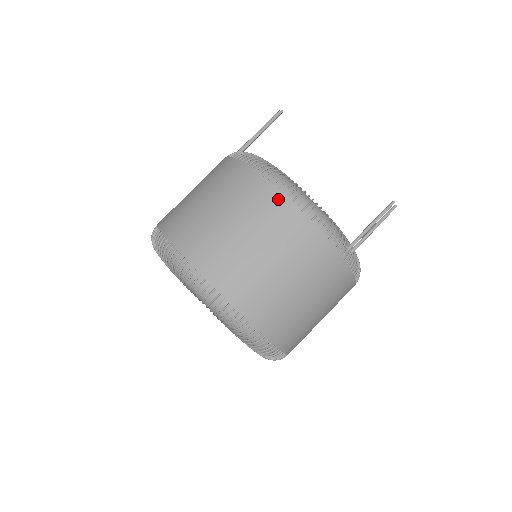
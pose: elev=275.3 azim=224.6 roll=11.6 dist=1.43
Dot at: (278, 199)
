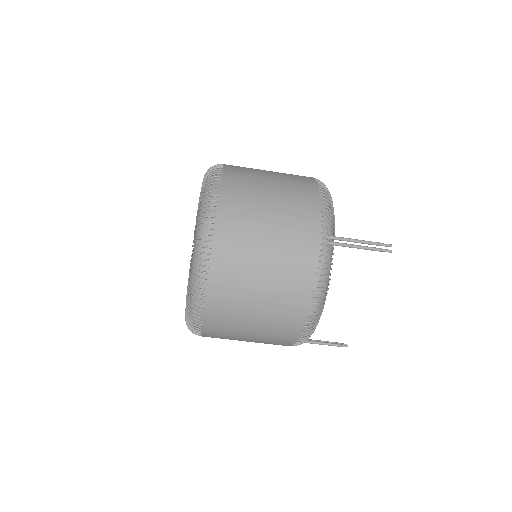
Dot at: (297, 327)
